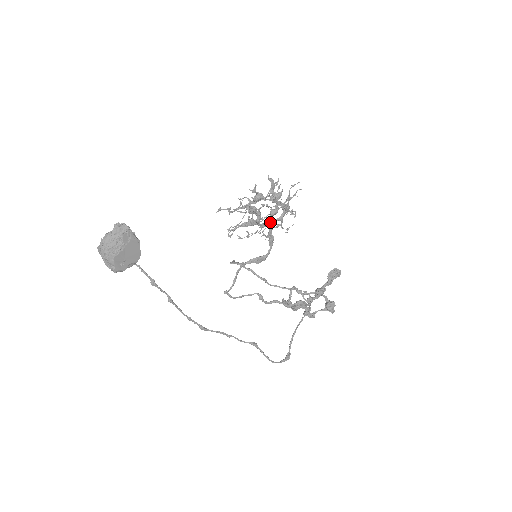
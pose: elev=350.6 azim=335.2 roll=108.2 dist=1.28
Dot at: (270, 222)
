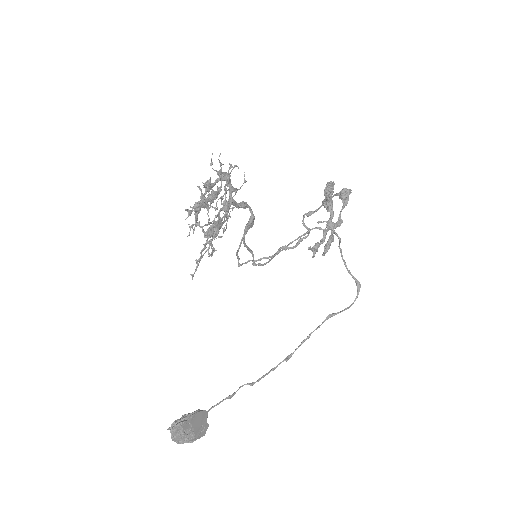
Dot at: occluded
